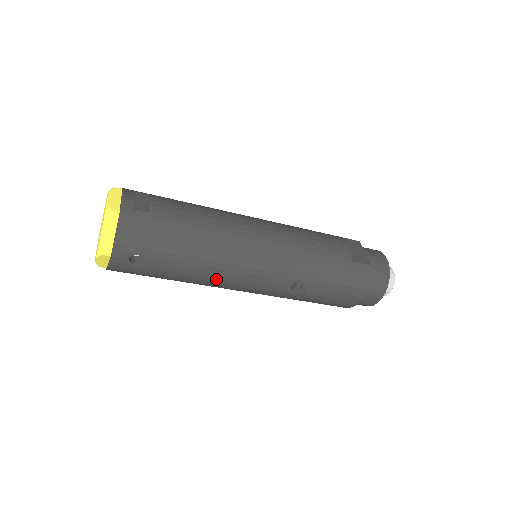
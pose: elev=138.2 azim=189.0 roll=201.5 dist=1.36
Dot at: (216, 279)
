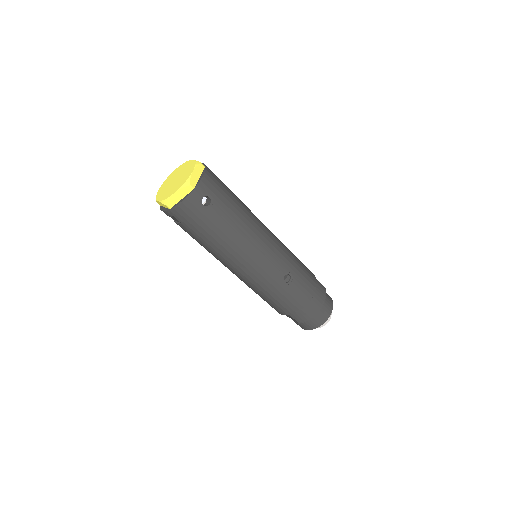
Dot at: (245, 245)
